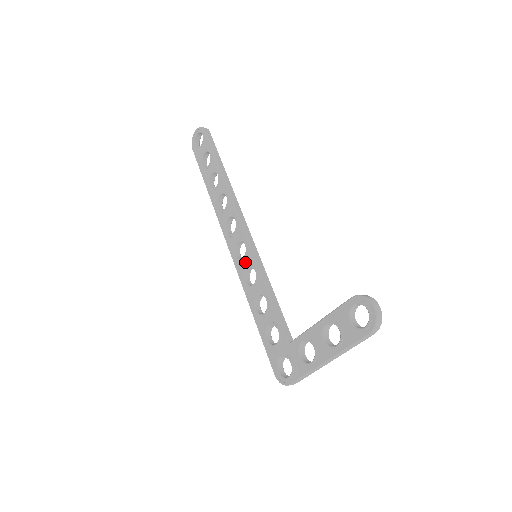
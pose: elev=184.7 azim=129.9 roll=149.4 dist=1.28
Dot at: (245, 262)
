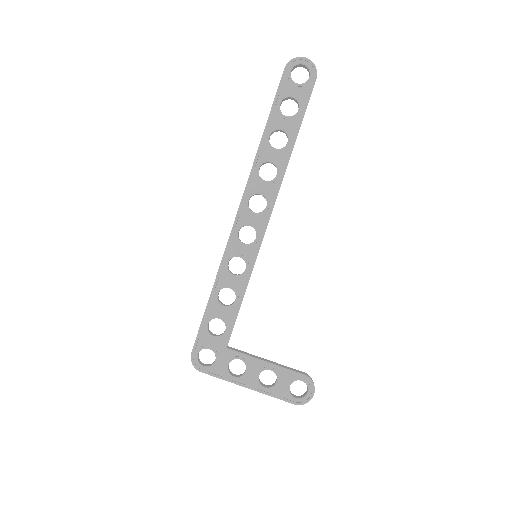
Dot at: (243, 250)
